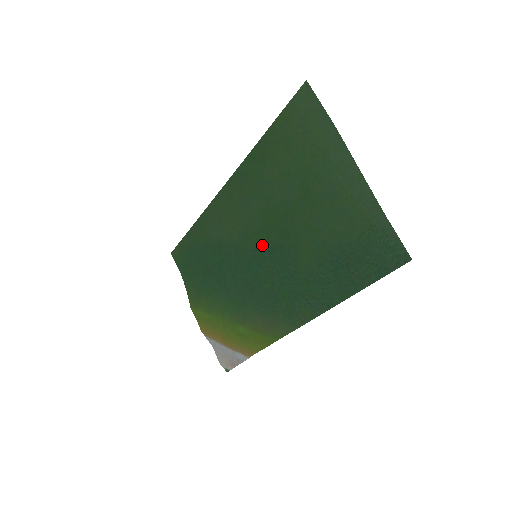
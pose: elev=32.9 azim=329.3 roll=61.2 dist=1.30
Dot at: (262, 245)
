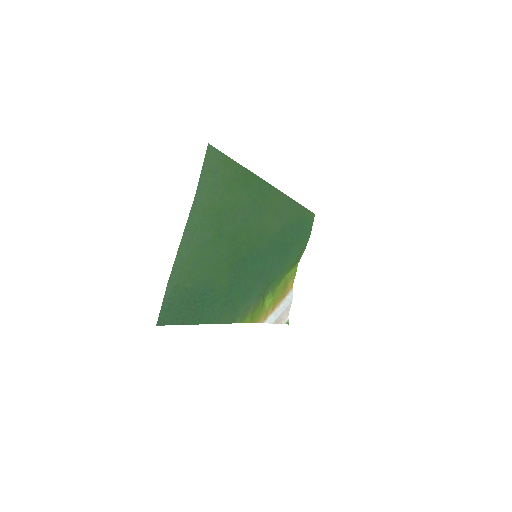
Dot at: (252, 251)
